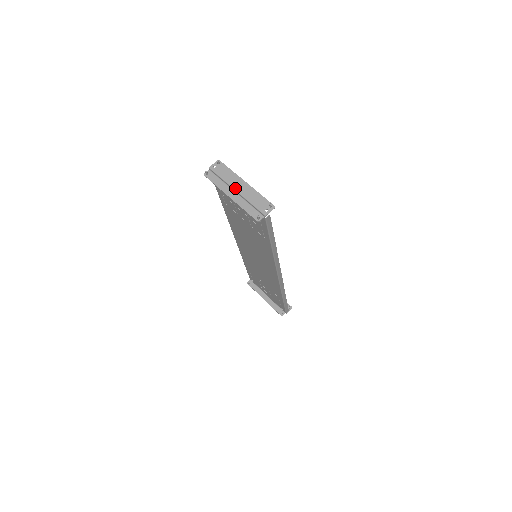
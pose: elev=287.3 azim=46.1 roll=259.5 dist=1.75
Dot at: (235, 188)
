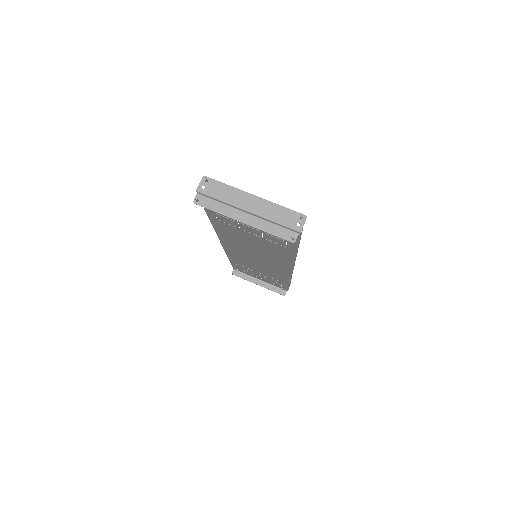
Dot at: (244, 208)
